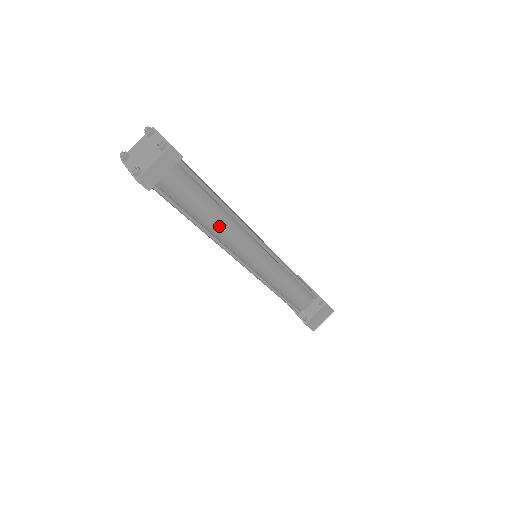
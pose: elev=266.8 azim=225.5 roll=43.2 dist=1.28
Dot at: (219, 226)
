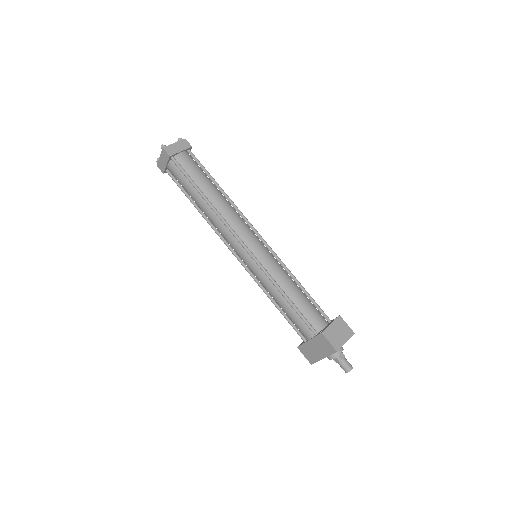
Dot at: (218, 200)
